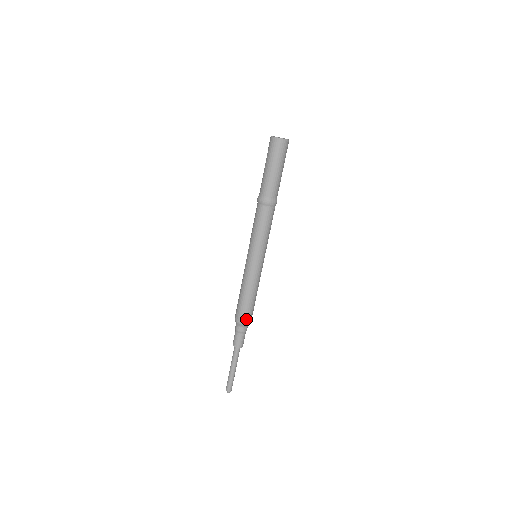
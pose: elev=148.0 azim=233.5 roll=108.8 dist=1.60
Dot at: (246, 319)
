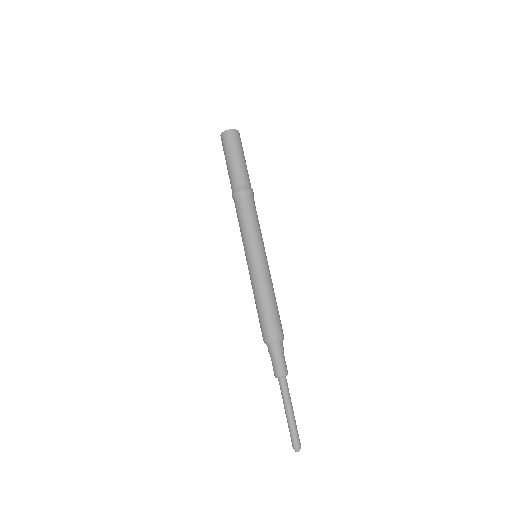
Dot at: (282, 330)
